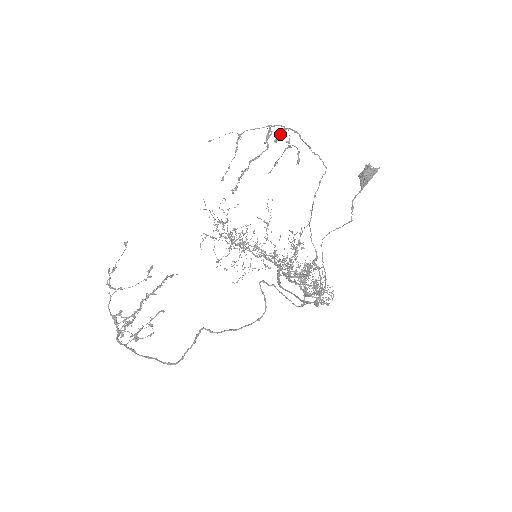
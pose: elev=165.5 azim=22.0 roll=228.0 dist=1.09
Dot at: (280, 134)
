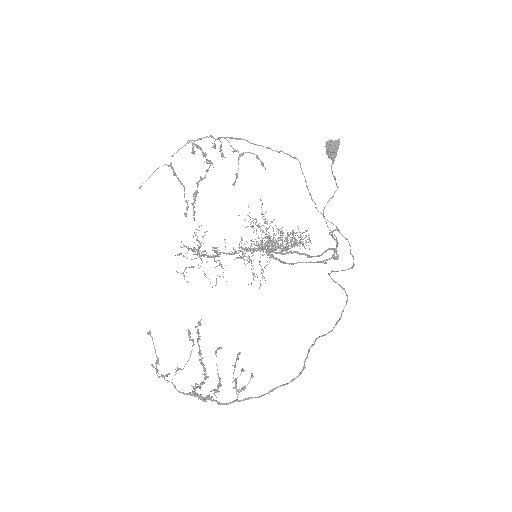
Dot at: (214, 146)
